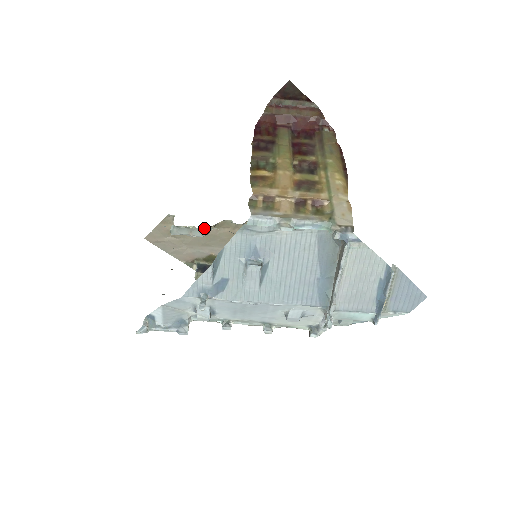
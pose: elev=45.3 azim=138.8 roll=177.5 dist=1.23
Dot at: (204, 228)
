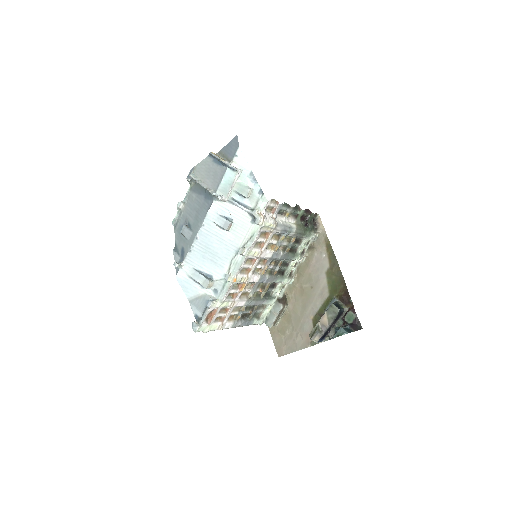
Dot at: (276, 302)
